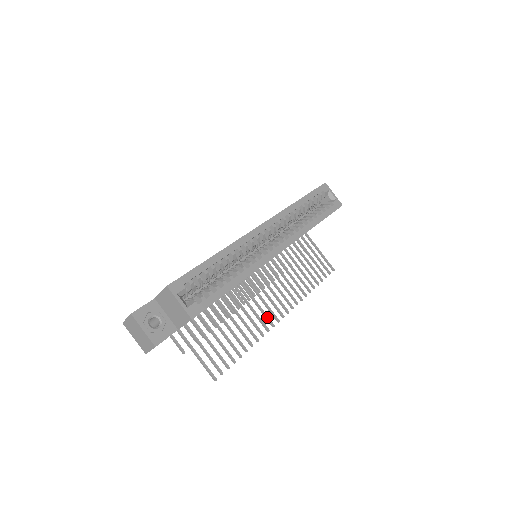
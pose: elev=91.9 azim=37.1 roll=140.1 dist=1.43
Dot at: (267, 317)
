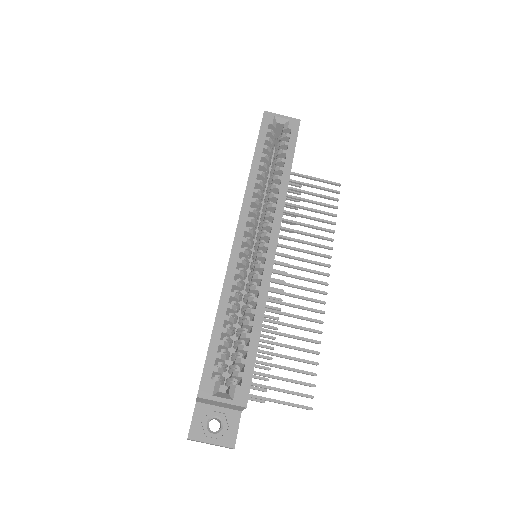
Dot at: (312, 300)
